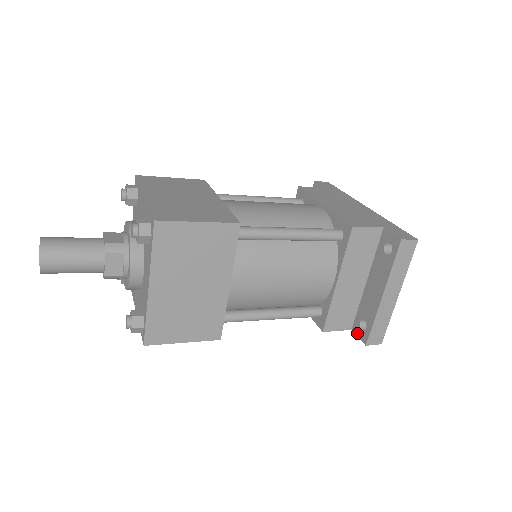
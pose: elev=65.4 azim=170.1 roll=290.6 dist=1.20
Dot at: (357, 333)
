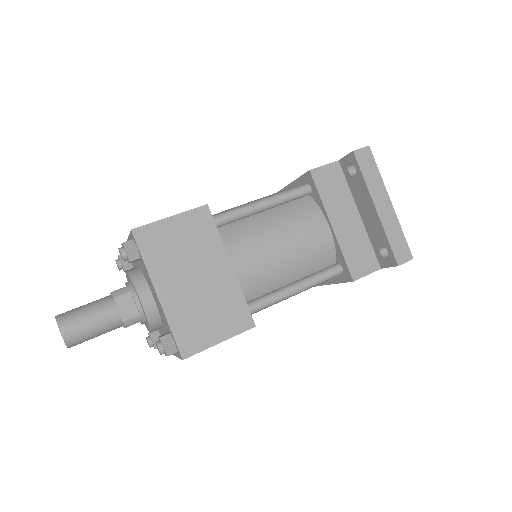
Dot at: (386, 265)
